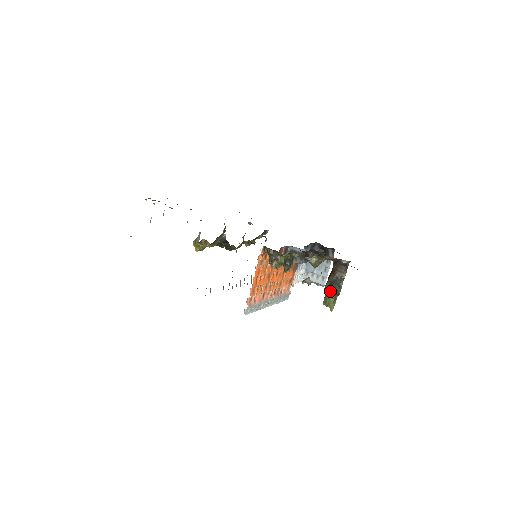
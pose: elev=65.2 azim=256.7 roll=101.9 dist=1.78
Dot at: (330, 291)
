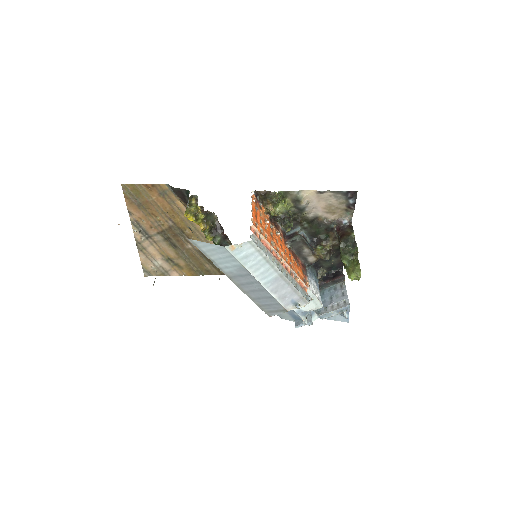
Dot at: (347, 257)
